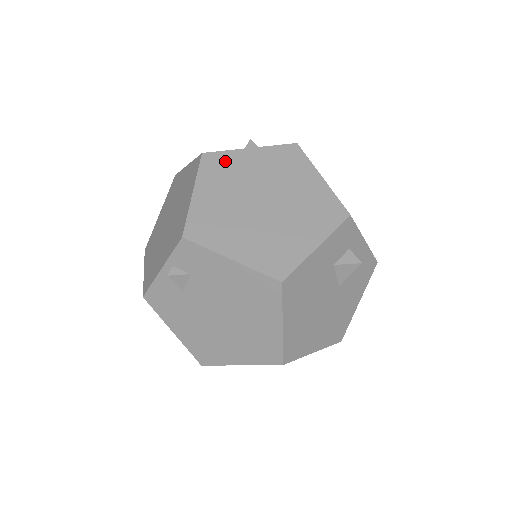
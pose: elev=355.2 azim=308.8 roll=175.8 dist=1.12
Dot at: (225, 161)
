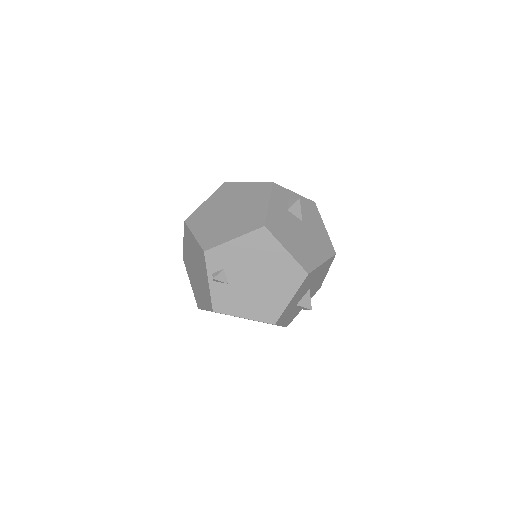
Dot at: (198, 214)
